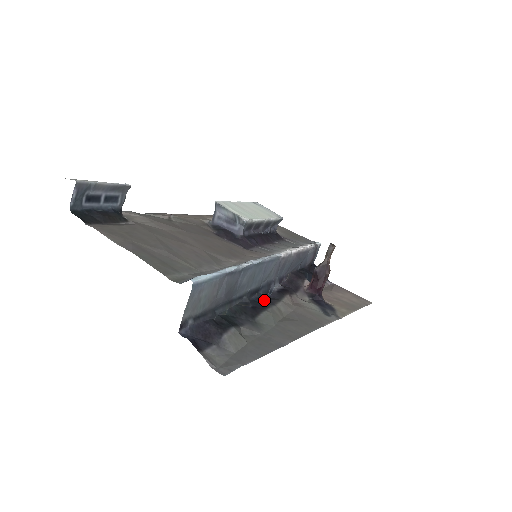
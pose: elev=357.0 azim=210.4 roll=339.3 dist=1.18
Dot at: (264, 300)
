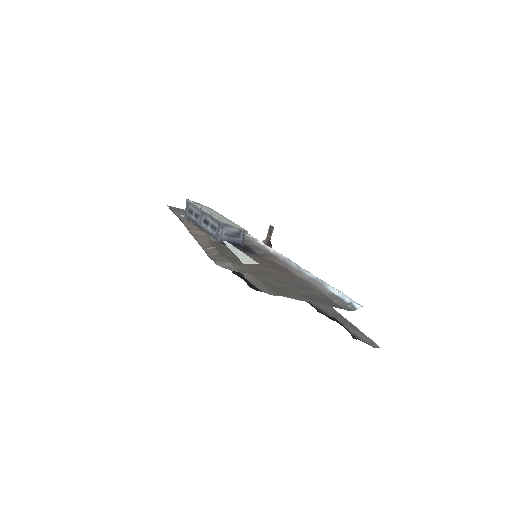
Dot at: occluded
